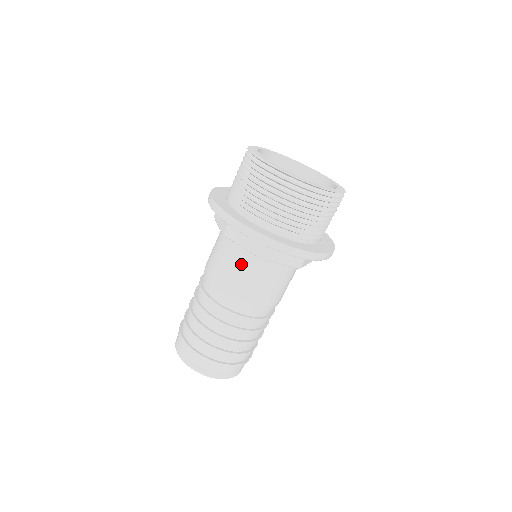
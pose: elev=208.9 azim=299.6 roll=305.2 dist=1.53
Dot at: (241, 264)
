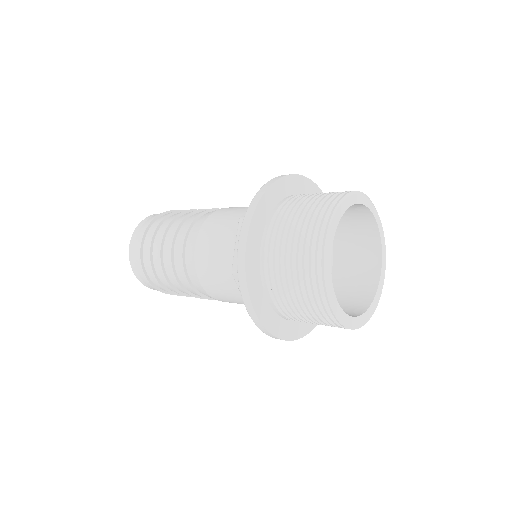
Dot at: (231, 290)
